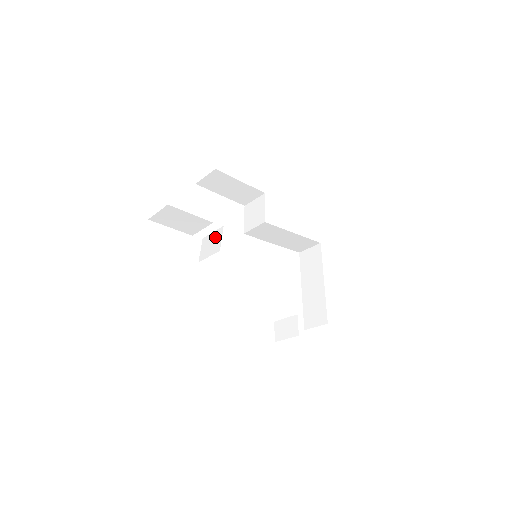
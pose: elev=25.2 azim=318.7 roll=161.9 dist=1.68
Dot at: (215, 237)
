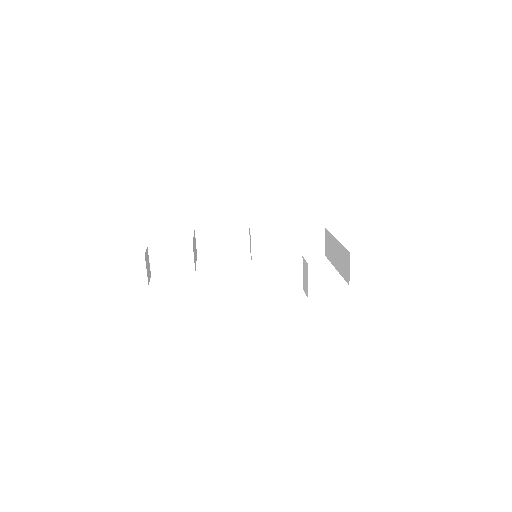
Dot at: occluded
